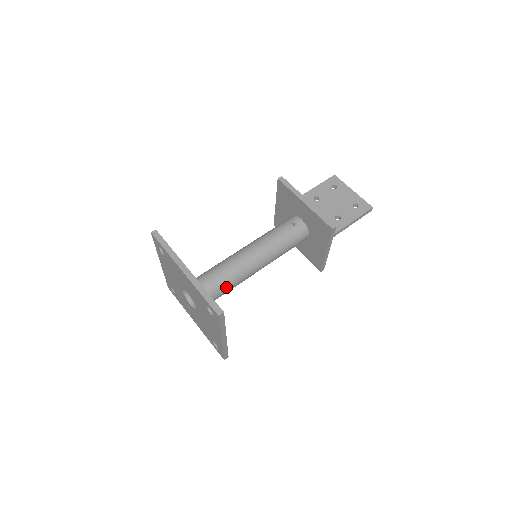
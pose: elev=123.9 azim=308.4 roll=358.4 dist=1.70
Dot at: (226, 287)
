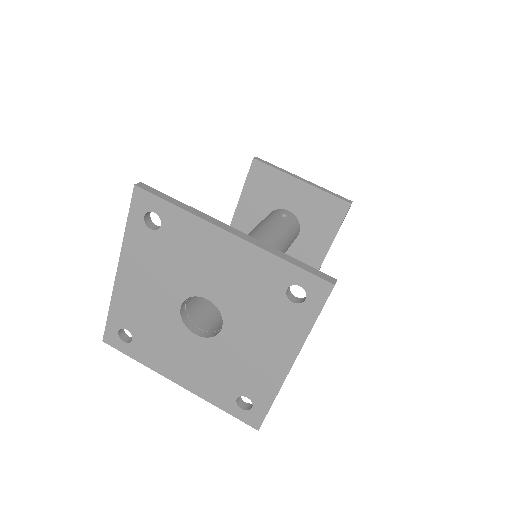
Dot at: occluded
